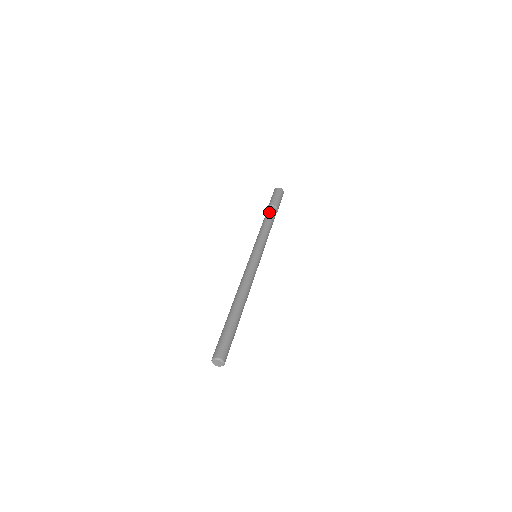
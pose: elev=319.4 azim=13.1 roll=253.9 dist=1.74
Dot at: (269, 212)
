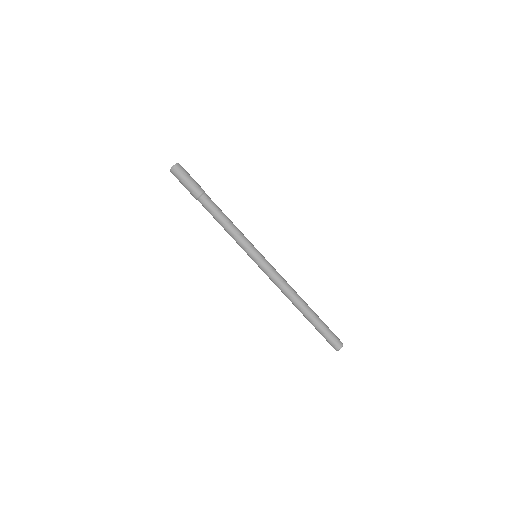
Dot at: (212, 203)
